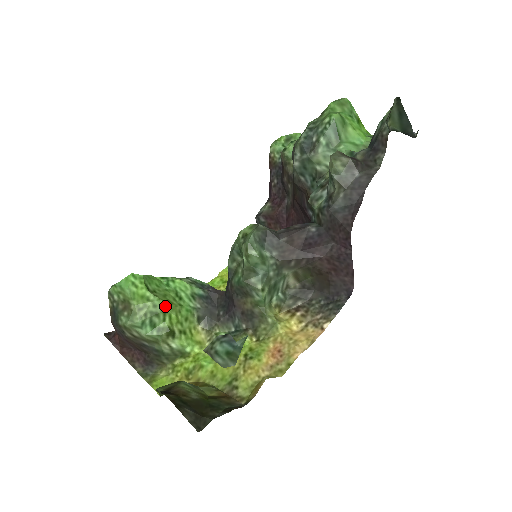
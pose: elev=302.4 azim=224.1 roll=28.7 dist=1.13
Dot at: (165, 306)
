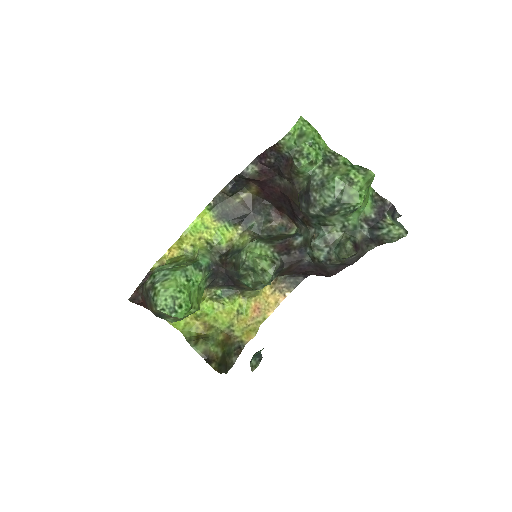
Dot at: (199, 309)
